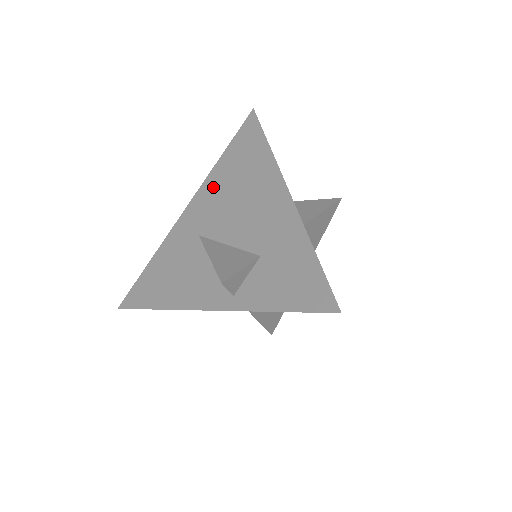
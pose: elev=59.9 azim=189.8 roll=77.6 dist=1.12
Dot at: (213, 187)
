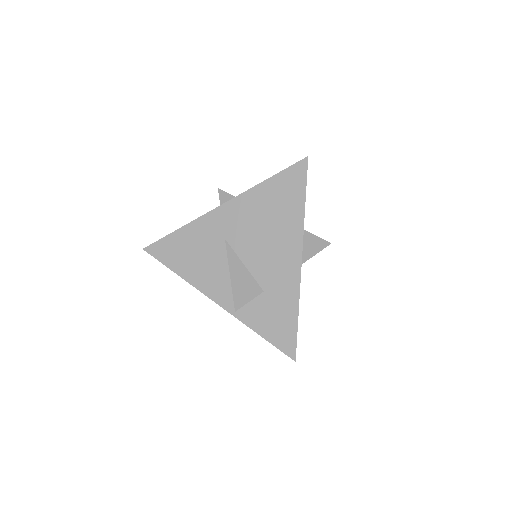
Dot at: (249, 205)
